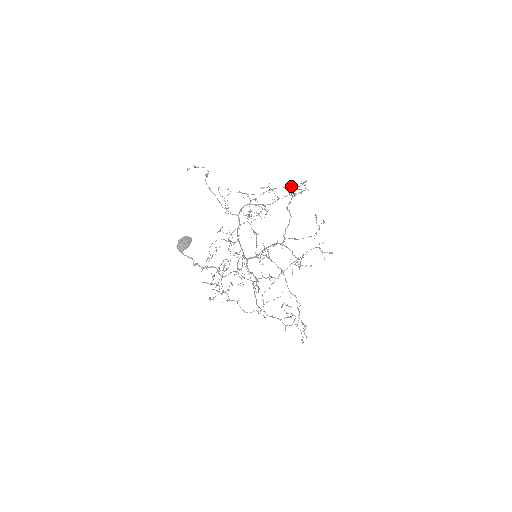
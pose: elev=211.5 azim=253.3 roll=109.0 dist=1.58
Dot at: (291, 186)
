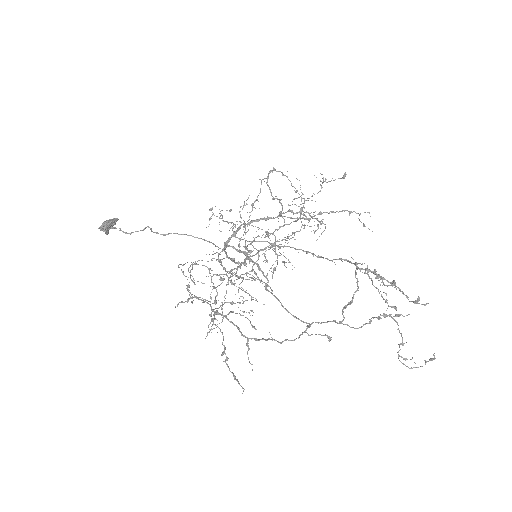
Dot at: occluded
